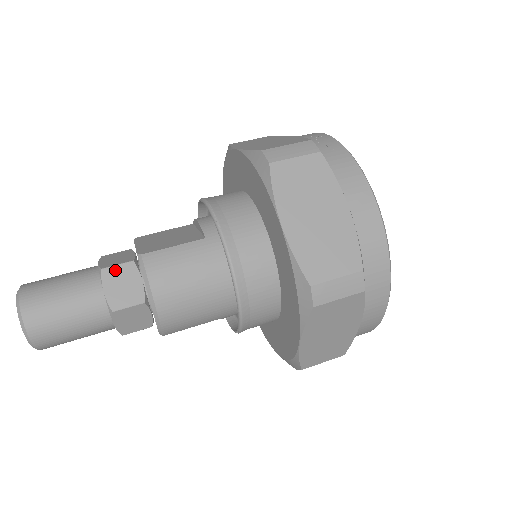
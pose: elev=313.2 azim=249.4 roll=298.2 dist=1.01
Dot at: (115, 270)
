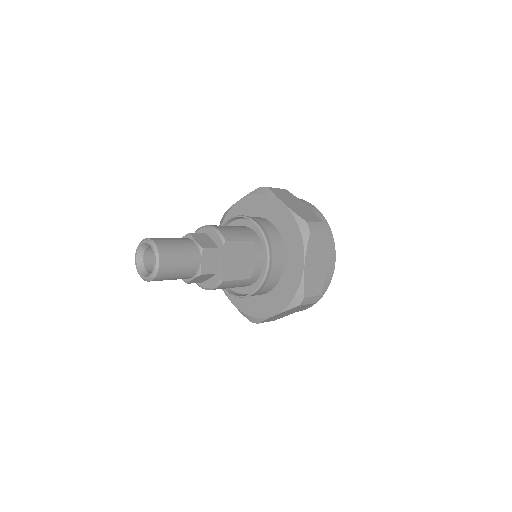
Dot at: occluded
